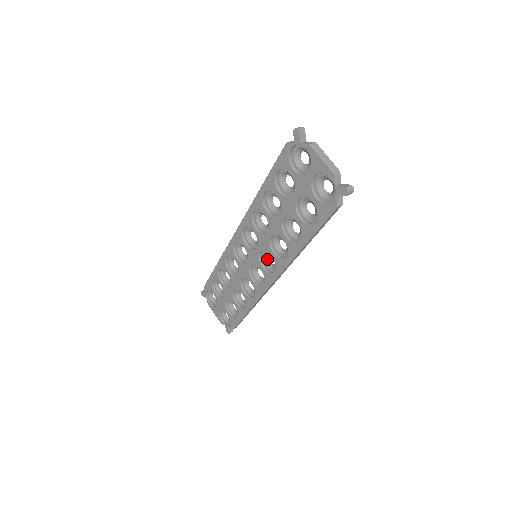
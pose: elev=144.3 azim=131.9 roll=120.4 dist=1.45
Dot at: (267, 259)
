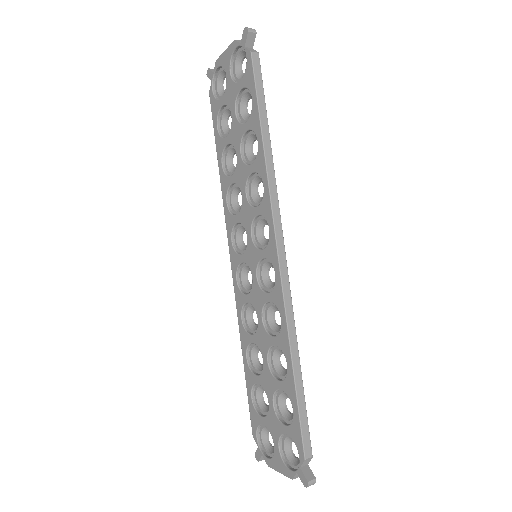
Dot at: (264, 239)
